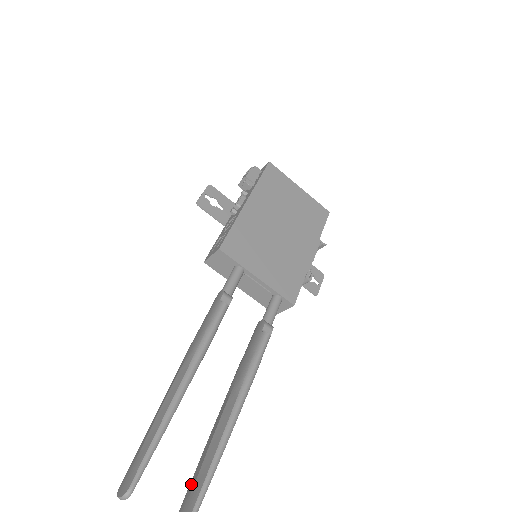
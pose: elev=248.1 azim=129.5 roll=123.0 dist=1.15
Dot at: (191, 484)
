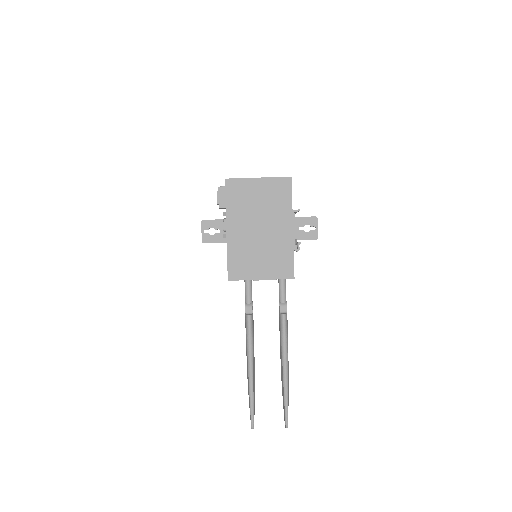
Dot at: occluded
